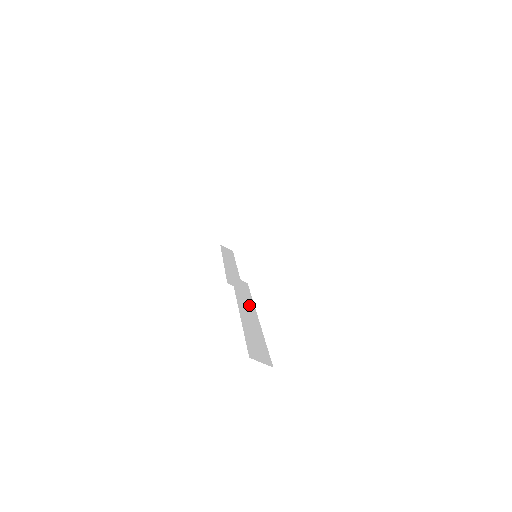
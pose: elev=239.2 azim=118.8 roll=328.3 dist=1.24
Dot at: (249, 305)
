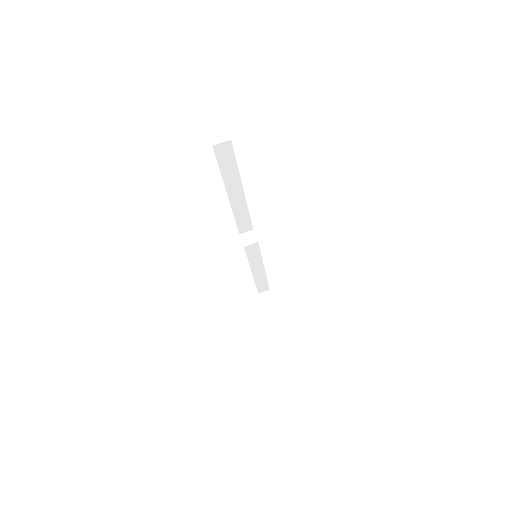
Dot at: occluded
